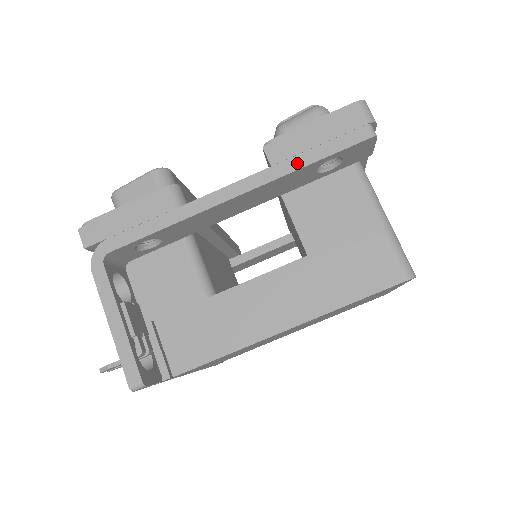
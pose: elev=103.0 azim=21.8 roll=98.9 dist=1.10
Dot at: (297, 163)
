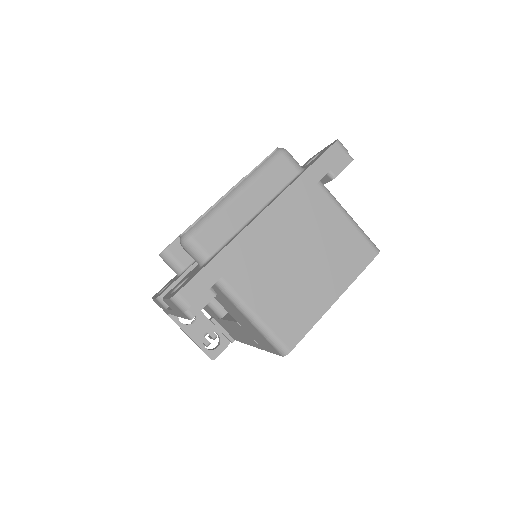
Dot at: (179, 315)
